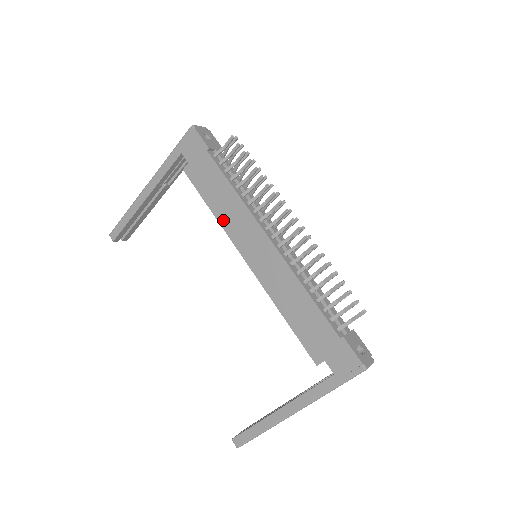
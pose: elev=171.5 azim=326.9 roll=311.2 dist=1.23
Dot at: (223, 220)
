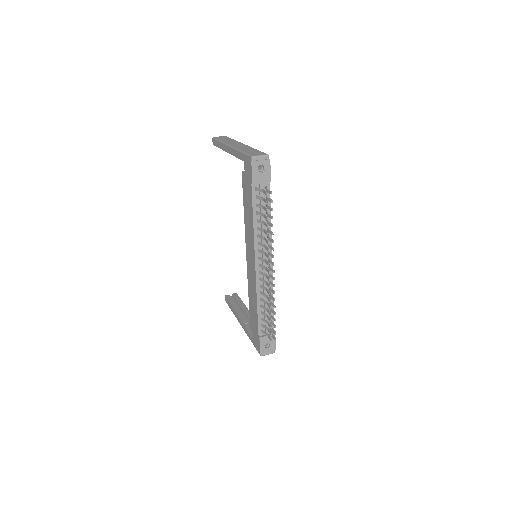
Dot at: (246, 226)
